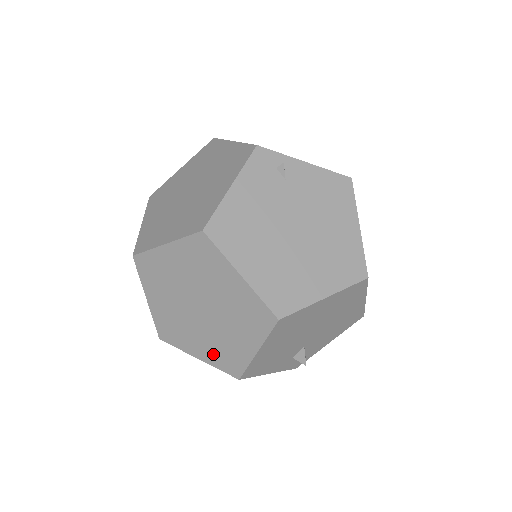
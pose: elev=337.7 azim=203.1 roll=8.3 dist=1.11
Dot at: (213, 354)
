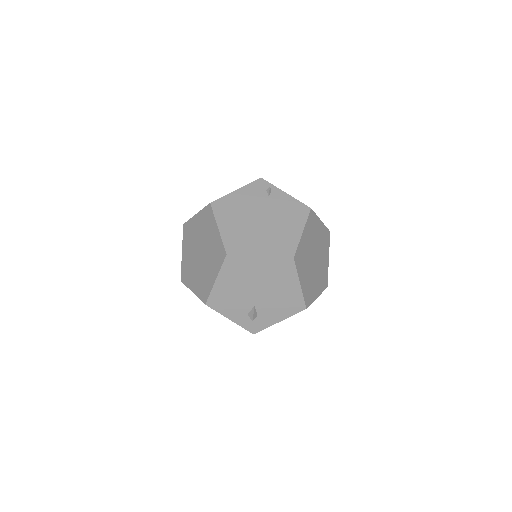
Dot at: (199, 287)
